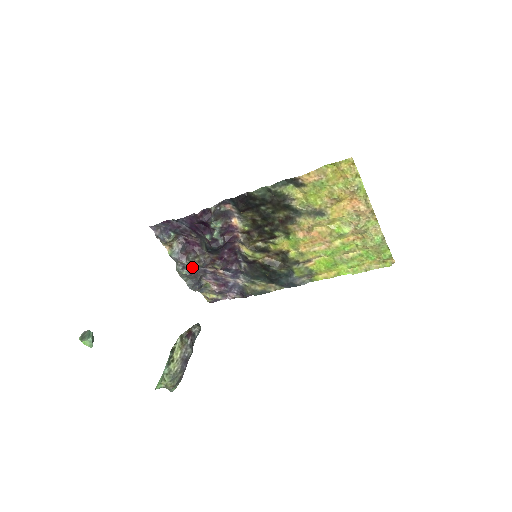
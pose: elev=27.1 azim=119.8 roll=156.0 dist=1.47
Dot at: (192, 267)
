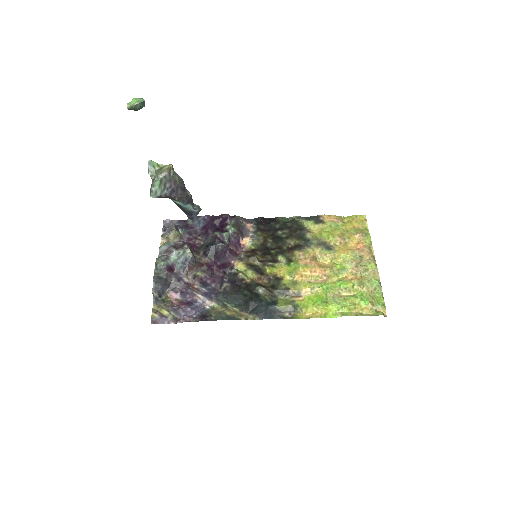
Dot at: (173, 266)
